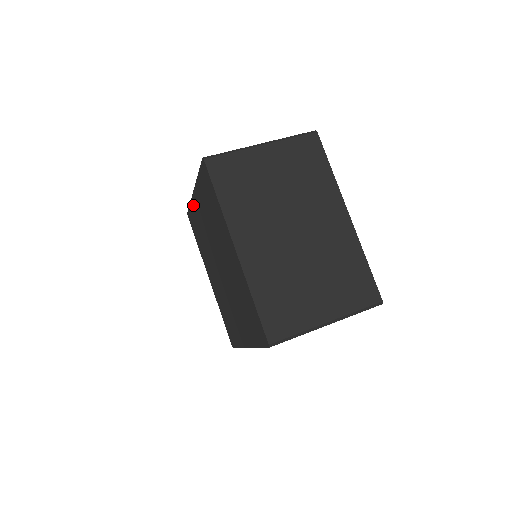
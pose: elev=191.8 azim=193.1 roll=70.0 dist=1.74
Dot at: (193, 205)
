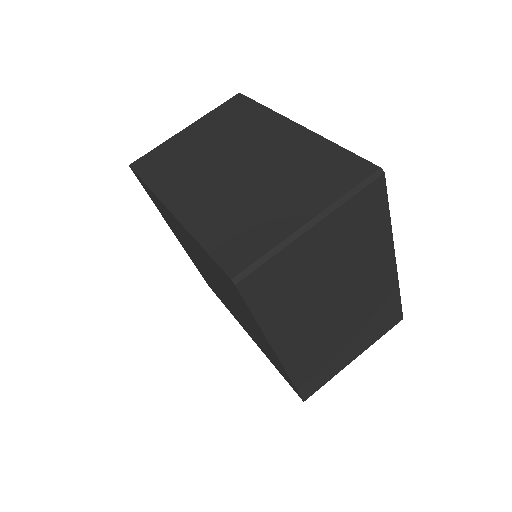
Dot at: (189, 256)
